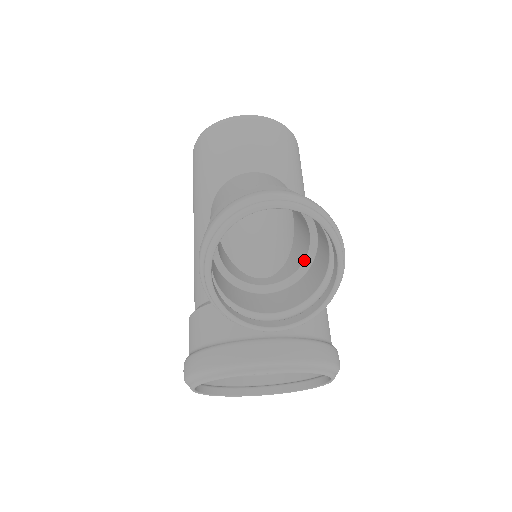
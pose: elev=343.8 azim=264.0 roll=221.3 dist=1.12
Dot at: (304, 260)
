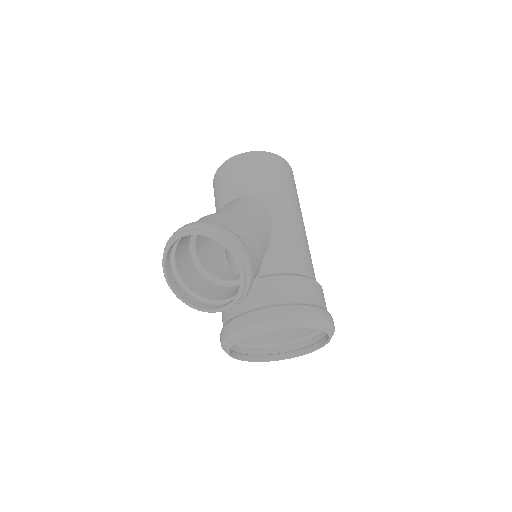
Dot at: occluded
